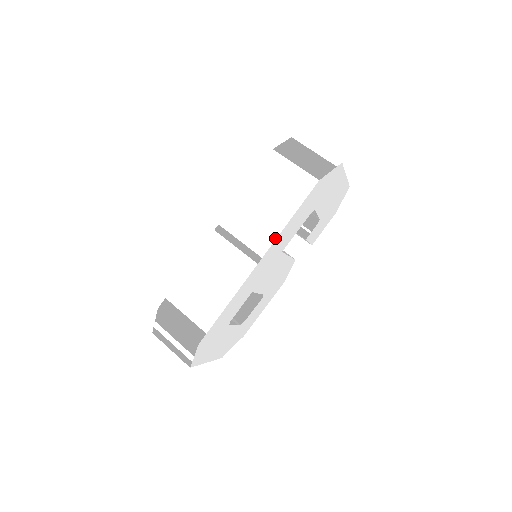
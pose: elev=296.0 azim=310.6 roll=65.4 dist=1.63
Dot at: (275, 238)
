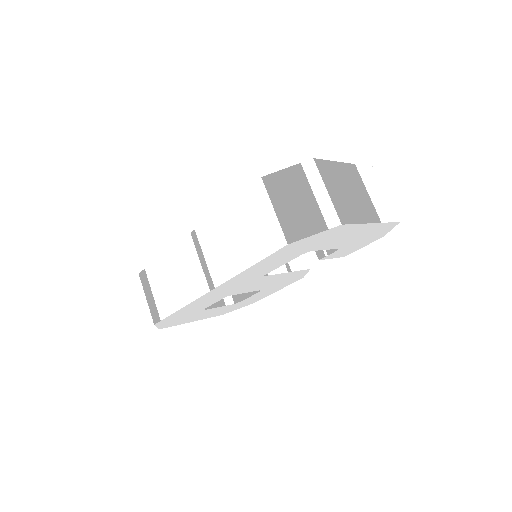
Dot at: (230, 277)
